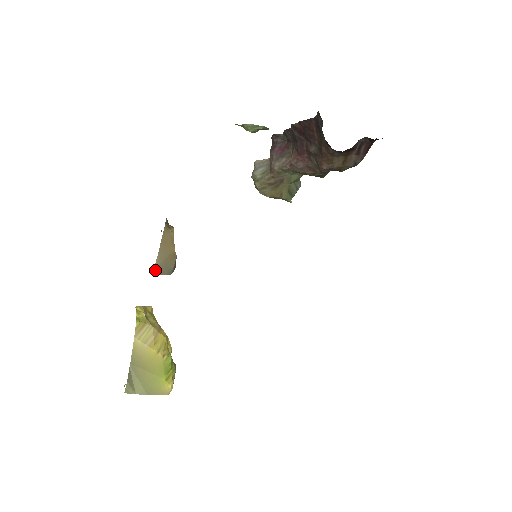
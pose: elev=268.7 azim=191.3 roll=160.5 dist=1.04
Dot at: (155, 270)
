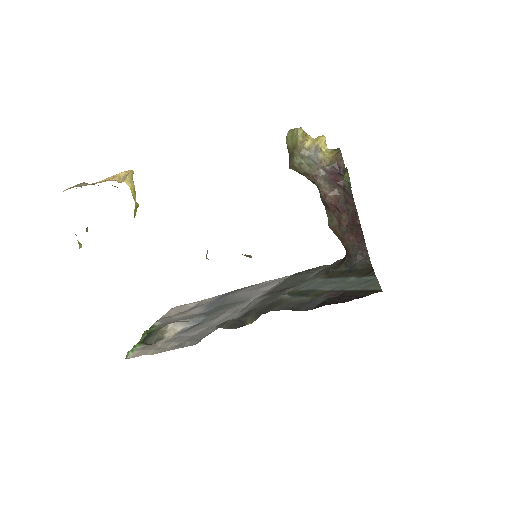
Dot at: occluded
